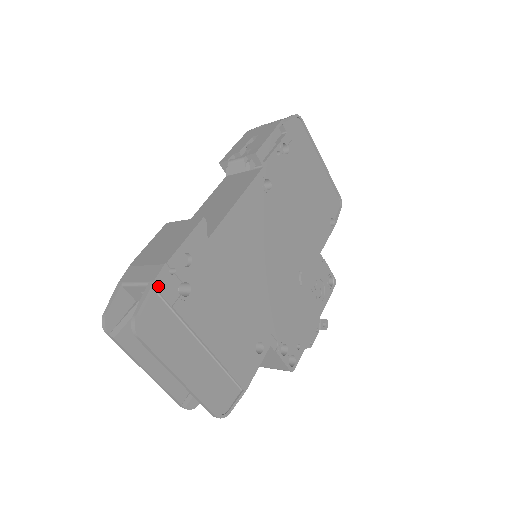
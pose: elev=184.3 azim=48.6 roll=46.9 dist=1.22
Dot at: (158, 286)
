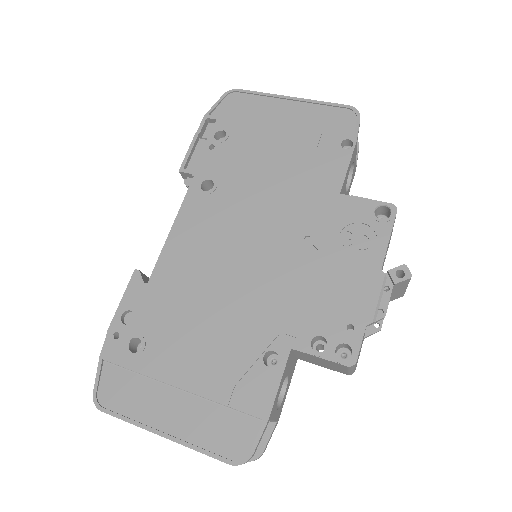
Dot at: (106, 356)
